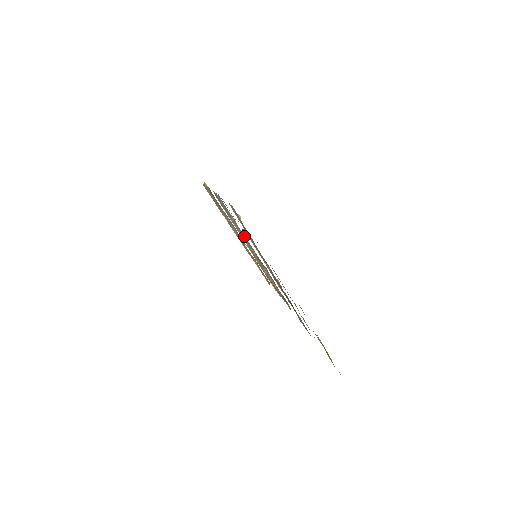
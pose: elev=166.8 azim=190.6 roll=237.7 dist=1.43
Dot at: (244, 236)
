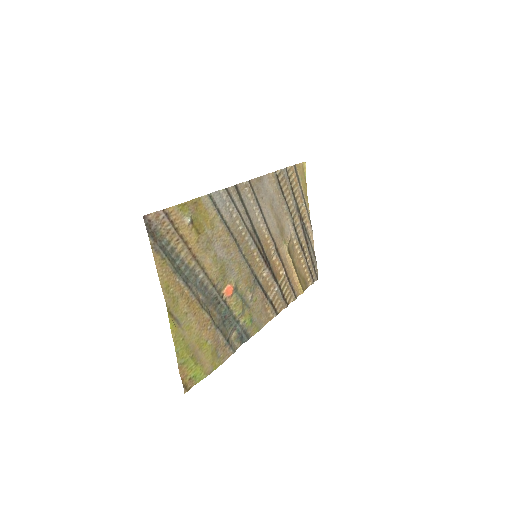
Dot at: (248, 234)
